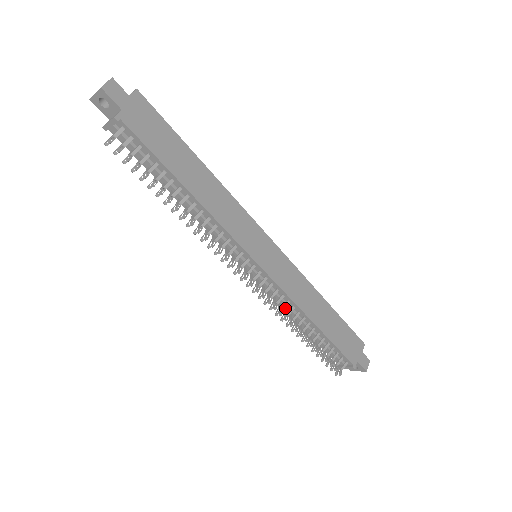
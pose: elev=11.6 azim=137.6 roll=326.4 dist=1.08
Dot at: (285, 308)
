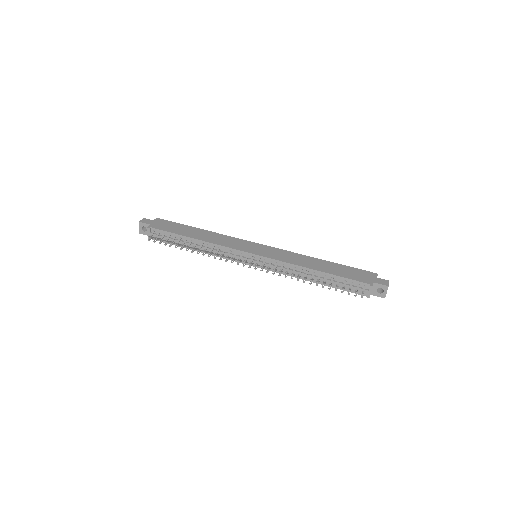
Dot at: occluded
